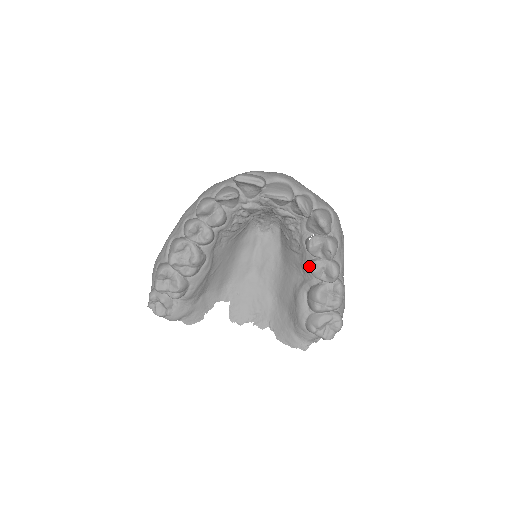
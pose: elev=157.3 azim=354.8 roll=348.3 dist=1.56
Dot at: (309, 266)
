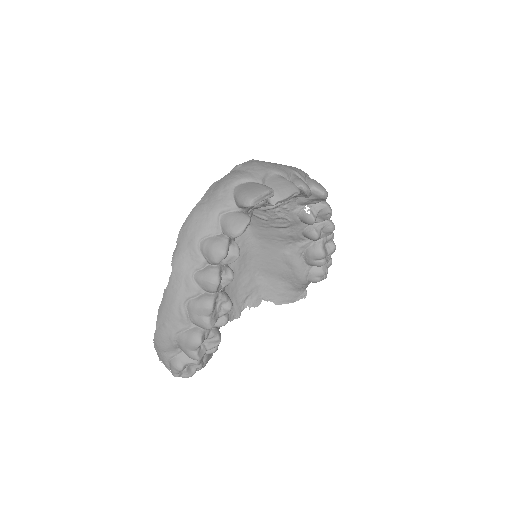
Dot at: (311, 235)
